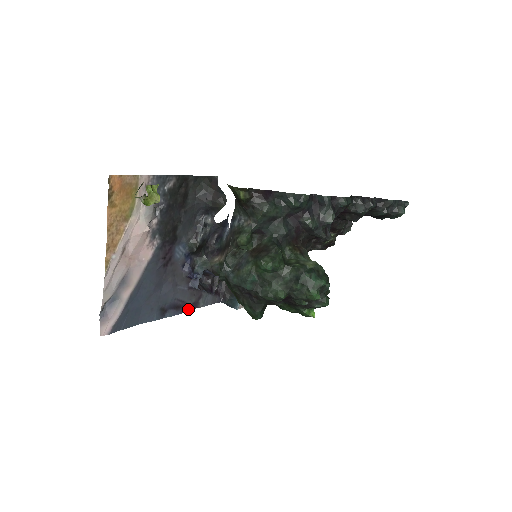
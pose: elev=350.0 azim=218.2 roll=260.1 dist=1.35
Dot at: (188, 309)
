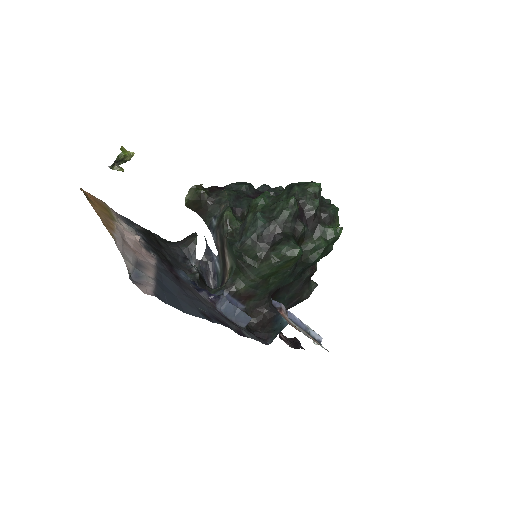
Dot at: occluded
